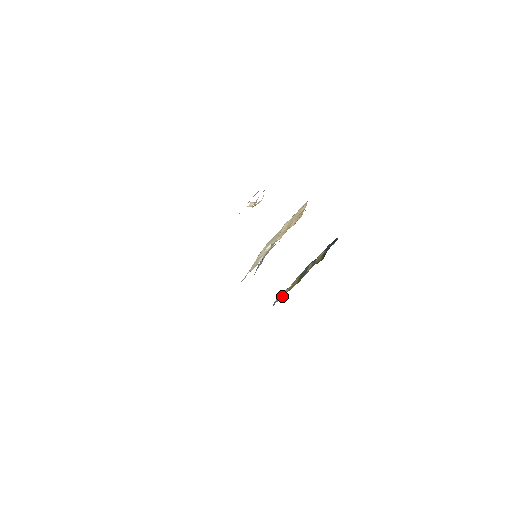
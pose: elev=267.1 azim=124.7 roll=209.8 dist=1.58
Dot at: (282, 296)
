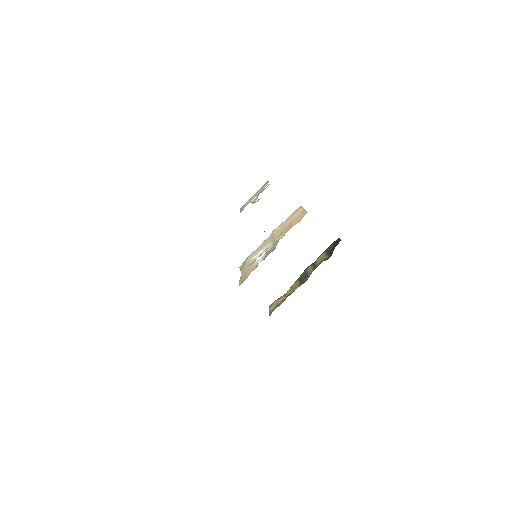
Dot at: (282, 301)
